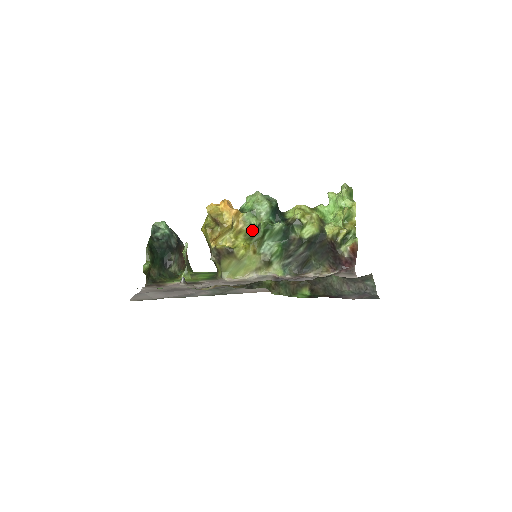
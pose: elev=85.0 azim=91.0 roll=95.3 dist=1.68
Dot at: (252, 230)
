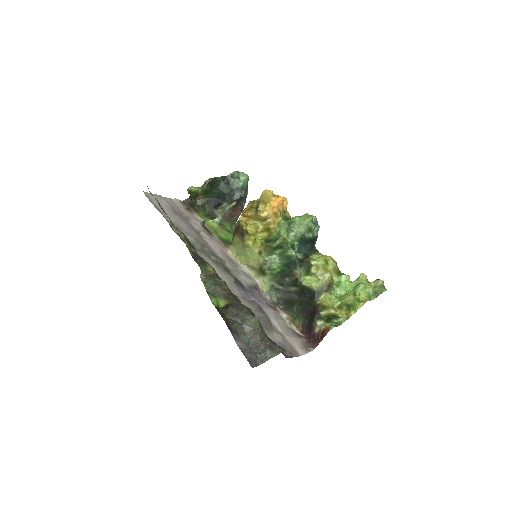
Dot at: (275, 237)
